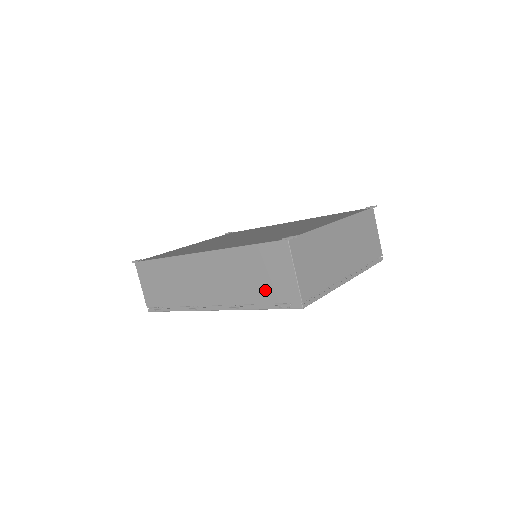
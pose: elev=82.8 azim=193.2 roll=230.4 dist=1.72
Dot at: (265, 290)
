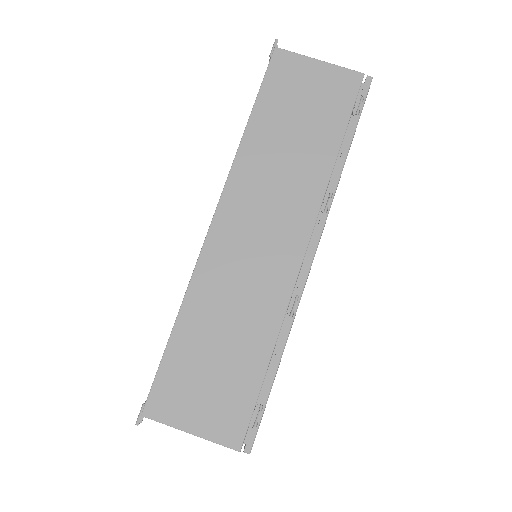
Dot at: (324, 123)
